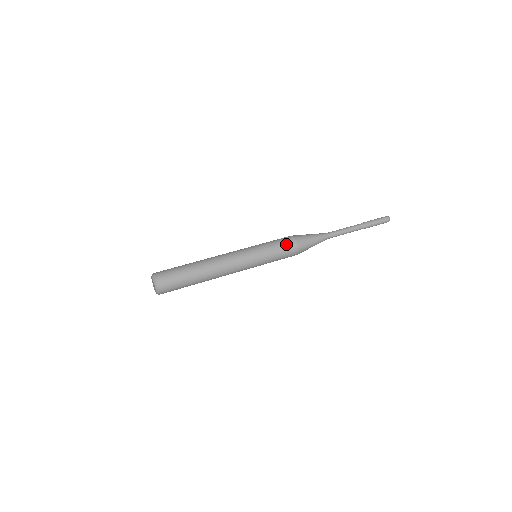
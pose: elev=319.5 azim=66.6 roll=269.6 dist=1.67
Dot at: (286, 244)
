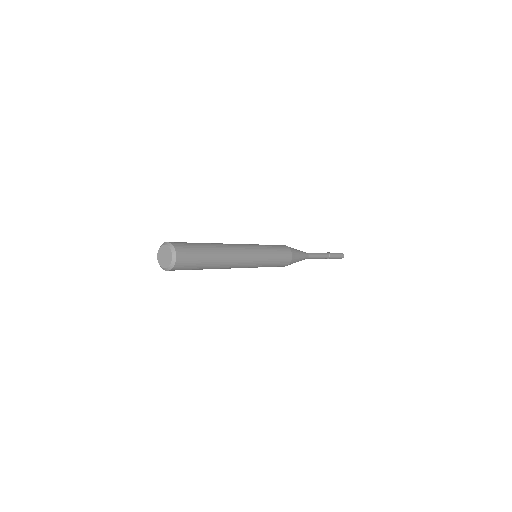
Dot at: (285, 255)
